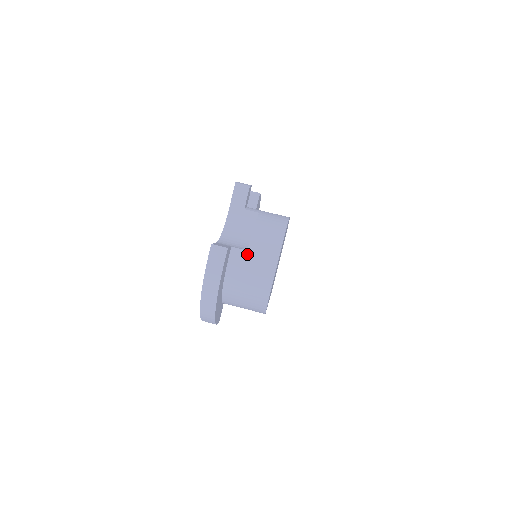
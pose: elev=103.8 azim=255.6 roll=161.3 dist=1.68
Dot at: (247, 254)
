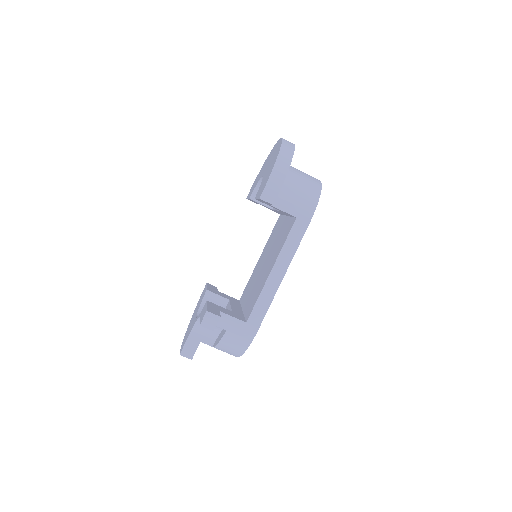
Dot at: occluded
